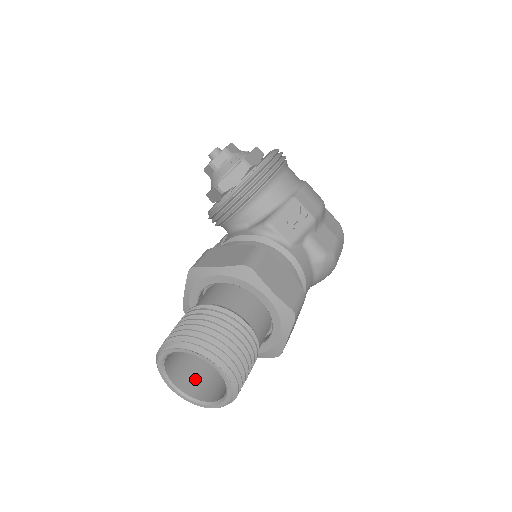
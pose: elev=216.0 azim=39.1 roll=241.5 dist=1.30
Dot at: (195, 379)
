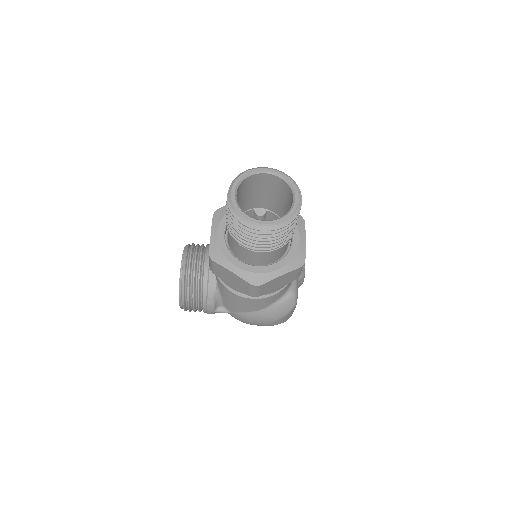
Dot at: occluded
